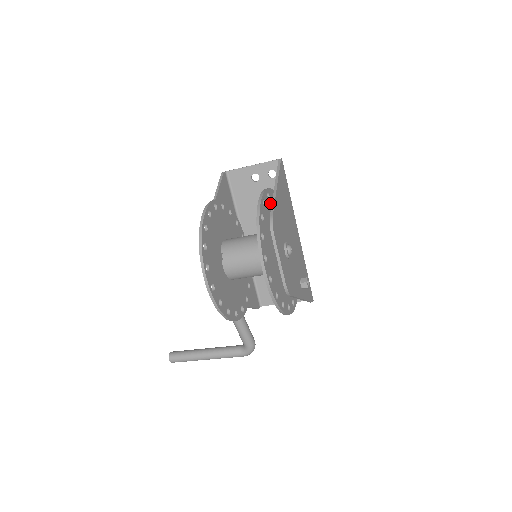
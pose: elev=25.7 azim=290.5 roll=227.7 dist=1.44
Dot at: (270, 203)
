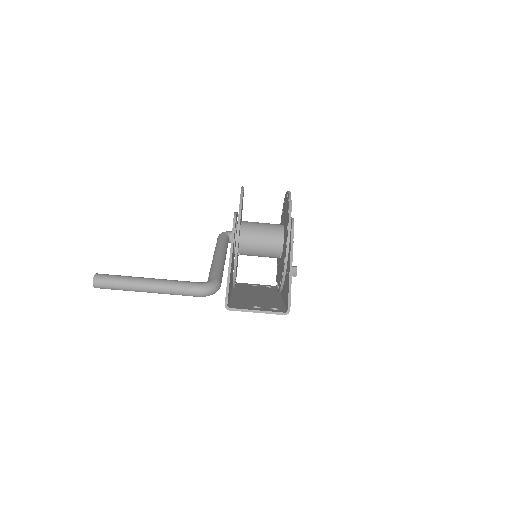
Dot at: occluded
